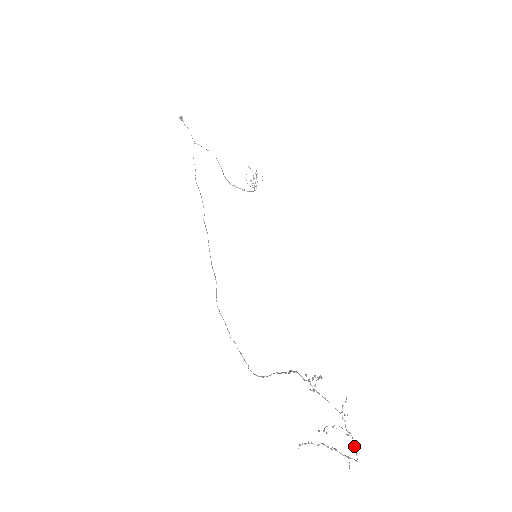
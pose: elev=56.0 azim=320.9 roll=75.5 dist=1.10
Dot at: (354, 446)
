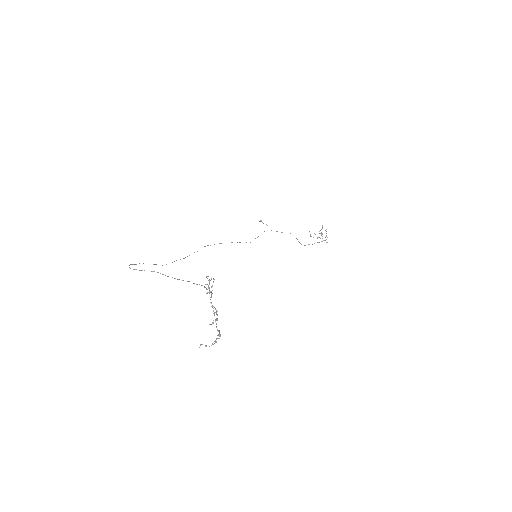
Dot at: occluded
